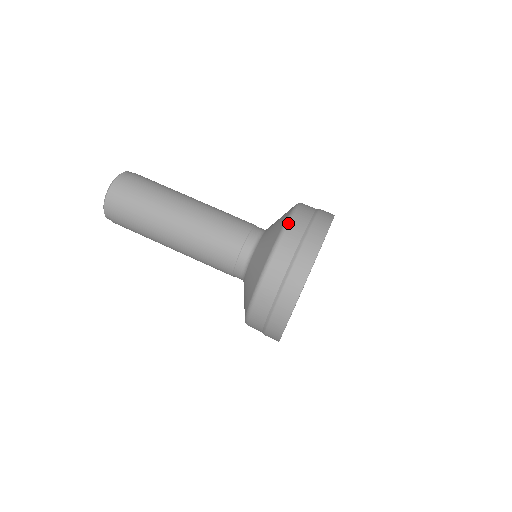
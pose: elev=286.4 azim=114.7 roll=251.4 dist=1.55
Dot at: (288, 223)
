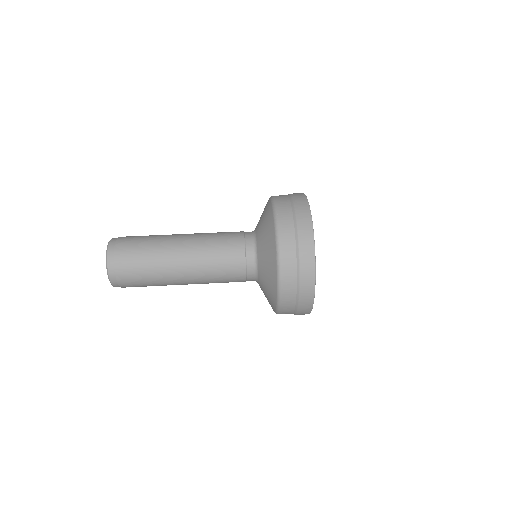
Dot at: occluded
